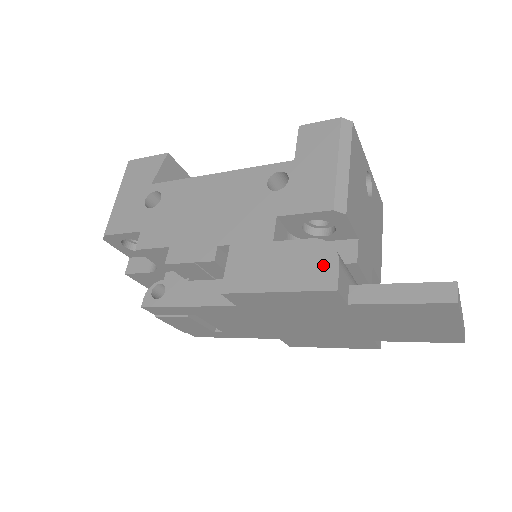
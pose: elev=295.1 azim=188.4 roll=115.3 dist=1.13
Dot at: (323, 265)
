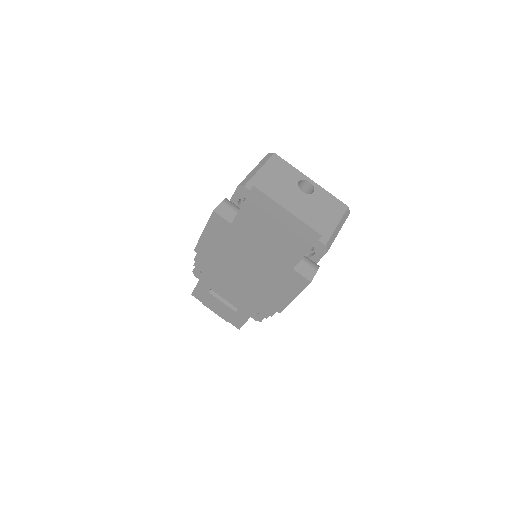
Dot at: occluded
